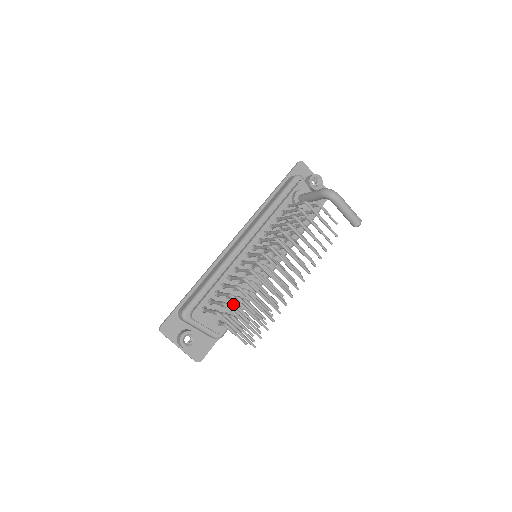
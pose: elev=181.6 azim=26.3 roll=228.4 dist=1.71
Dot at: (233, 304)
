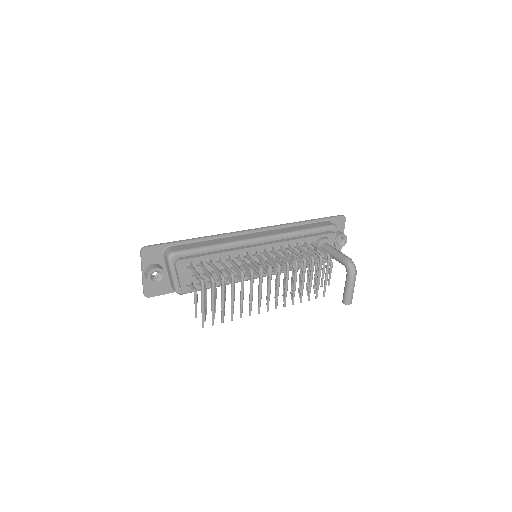
Dot at: occluded
